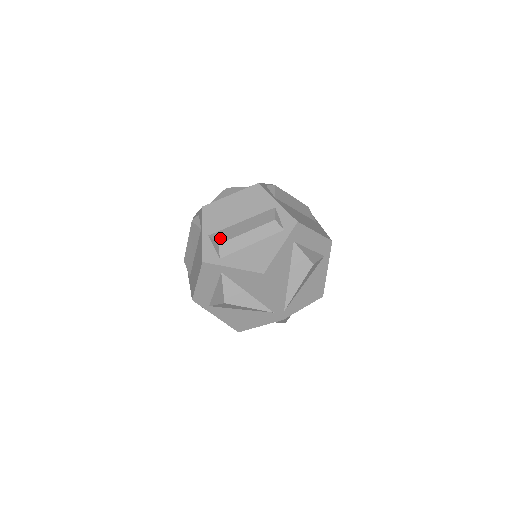
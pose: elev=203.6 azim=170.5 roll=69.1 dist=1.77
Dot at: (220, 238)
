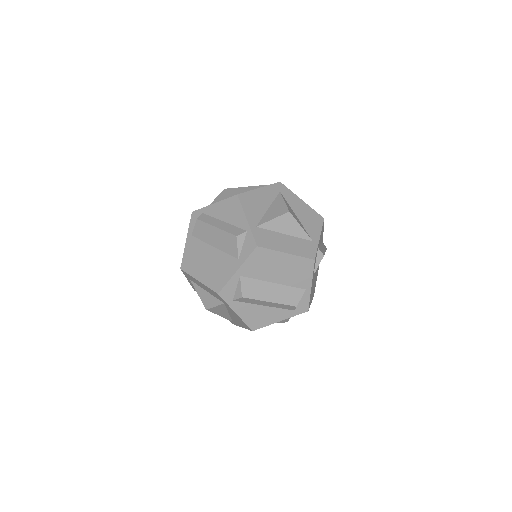
Dot at: (247, 290)
